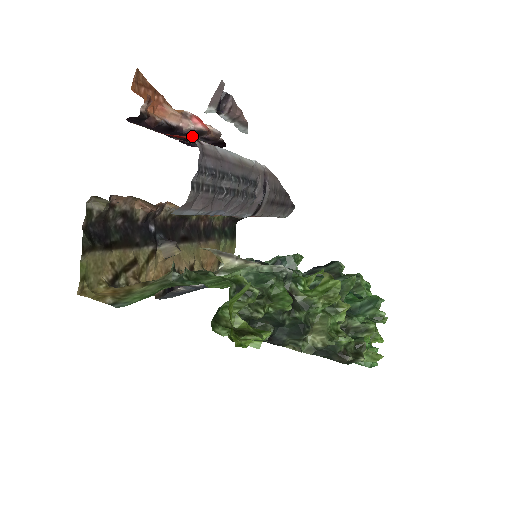
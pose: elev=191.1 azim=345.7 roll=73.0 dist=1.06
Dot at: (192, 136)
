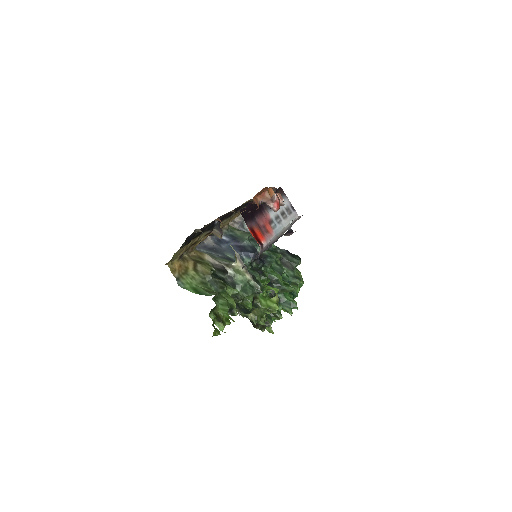
Dot at: occluded
